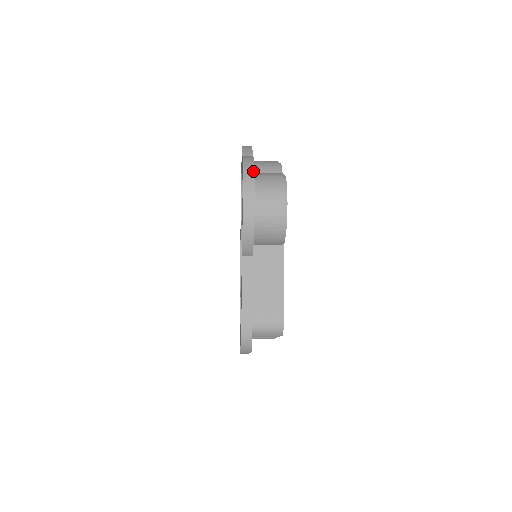
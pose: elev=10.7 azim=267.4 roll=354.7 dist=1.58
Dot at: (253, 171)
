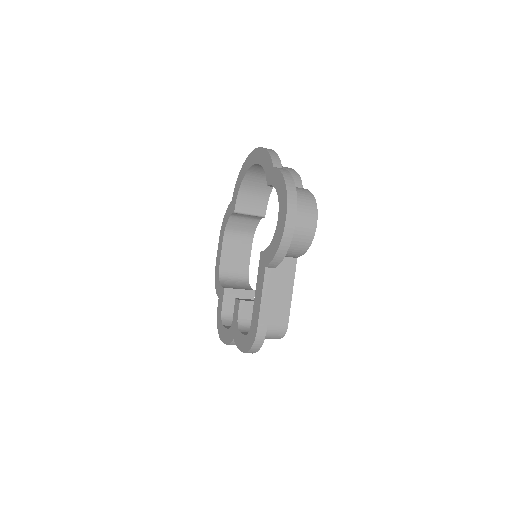
Dot at: (296, 191)
